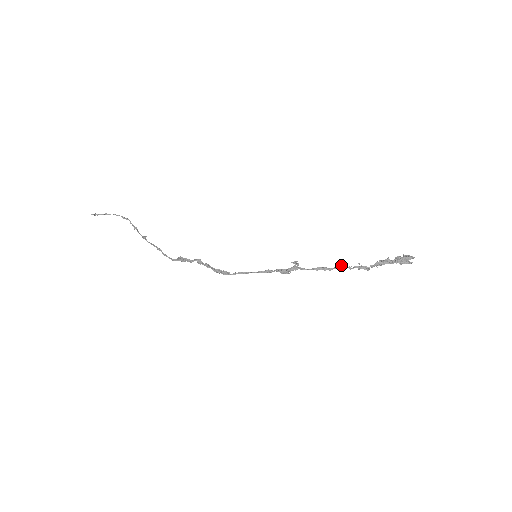
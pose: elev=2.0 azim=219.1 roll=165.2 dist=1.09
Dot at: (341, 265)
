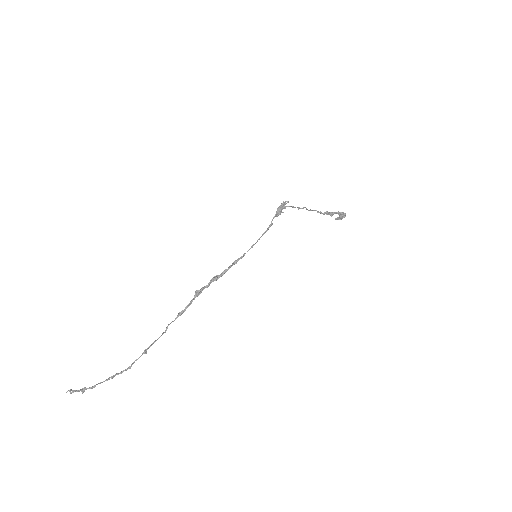
Dot at: (309, 210)
